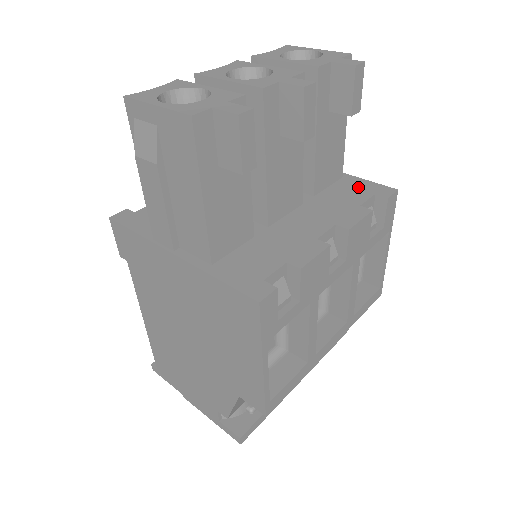
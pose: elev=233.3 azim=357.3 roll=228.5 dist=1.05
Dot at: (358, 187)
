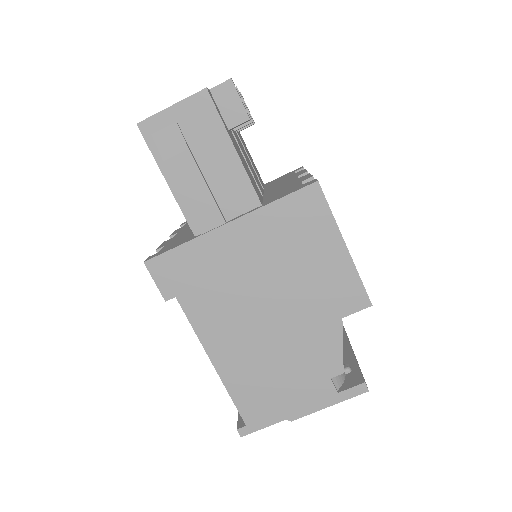
Dot at: (280, 178)
